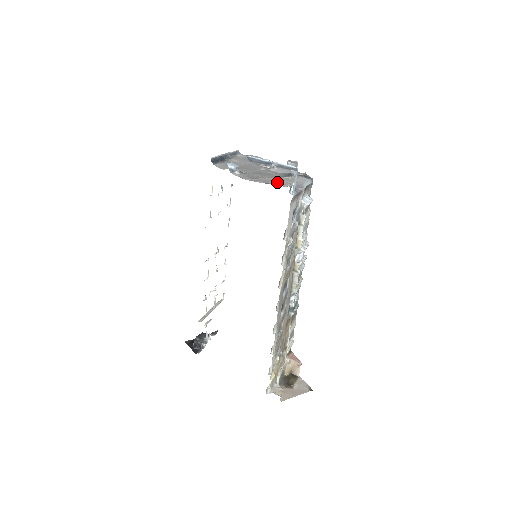
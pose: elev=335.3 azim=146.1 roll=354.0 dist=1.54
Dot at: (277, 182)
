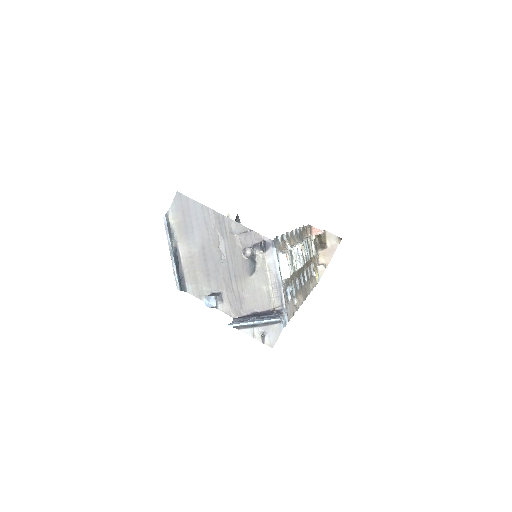
Dot at: (260, 300)
